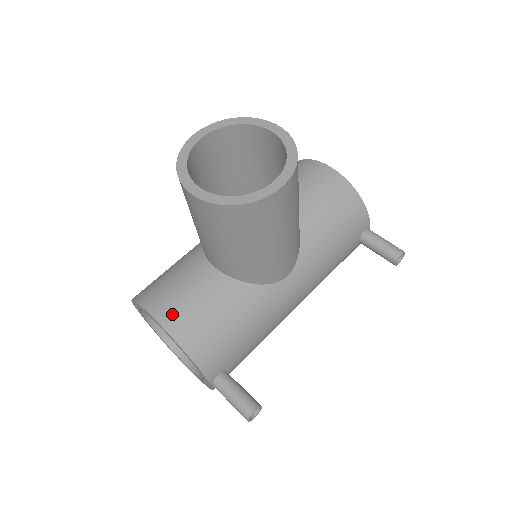
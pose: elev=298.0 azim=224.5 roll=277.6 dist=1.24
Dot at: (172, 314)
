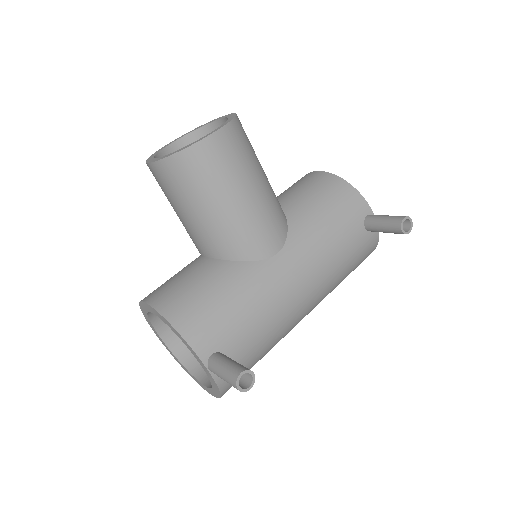
Dot at: (161, 295)
